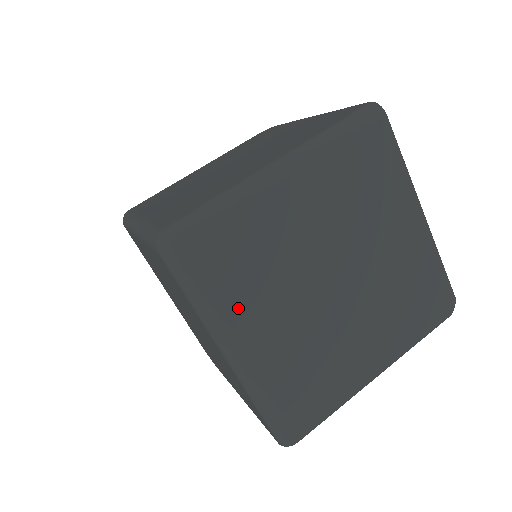
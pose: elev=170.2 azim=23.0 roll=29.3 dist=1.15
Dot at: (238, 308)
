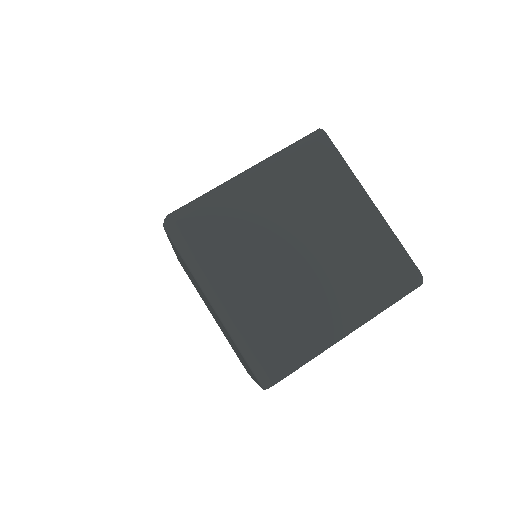
Dot at: (218, 266)
